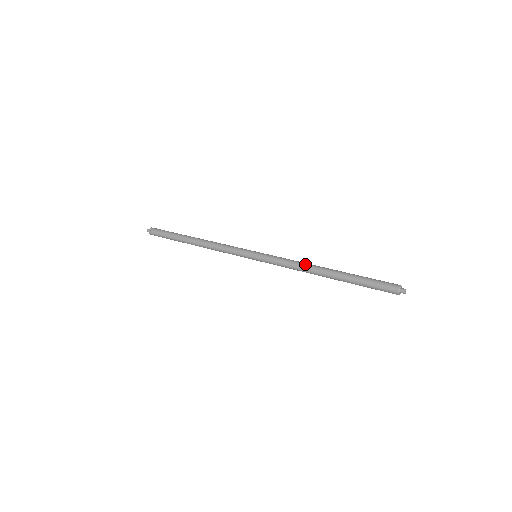
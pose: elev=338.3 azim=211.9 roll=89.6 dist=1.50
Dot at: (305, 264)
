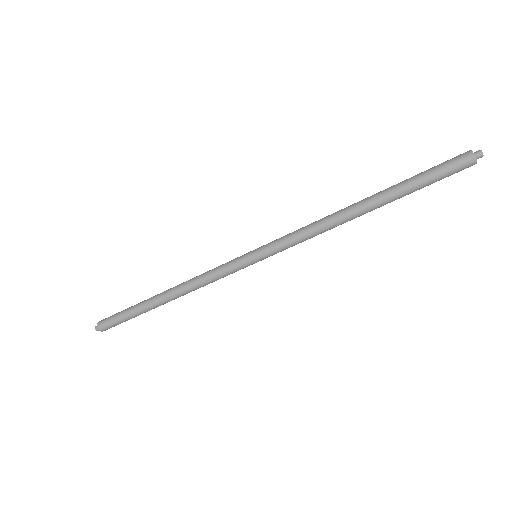
Dot at: occluded
